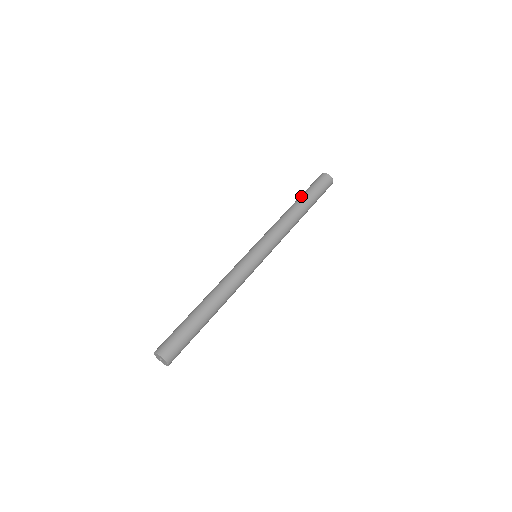
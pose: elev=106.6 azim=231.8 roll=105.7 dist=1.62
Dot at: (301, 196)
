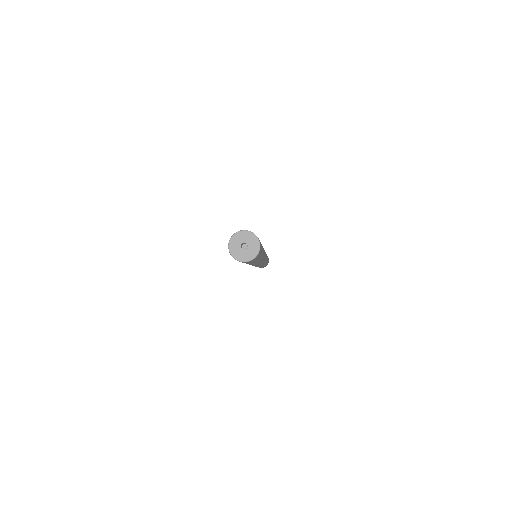
Dot at: occluded
